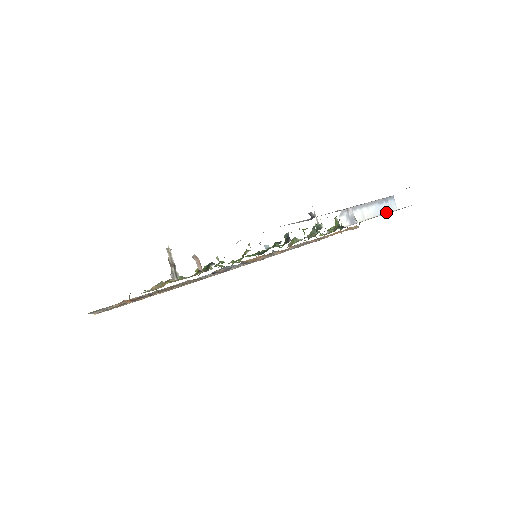
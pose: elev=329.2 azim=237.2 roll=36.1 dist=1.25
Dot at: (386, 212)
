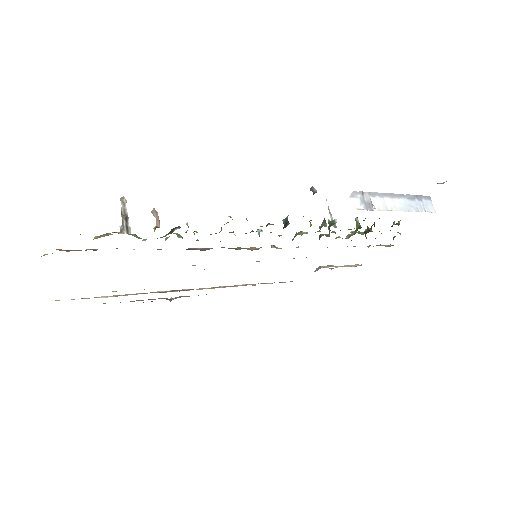
Dot at: (419, 210)
